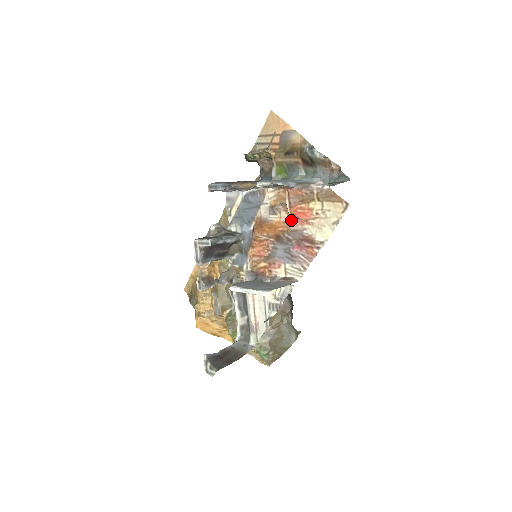
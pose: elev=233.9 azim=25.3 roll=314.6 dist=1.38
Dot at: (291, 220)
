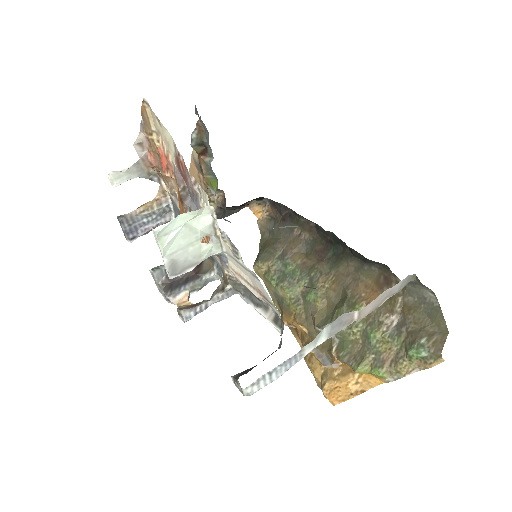
Dot at: (170, 176)
